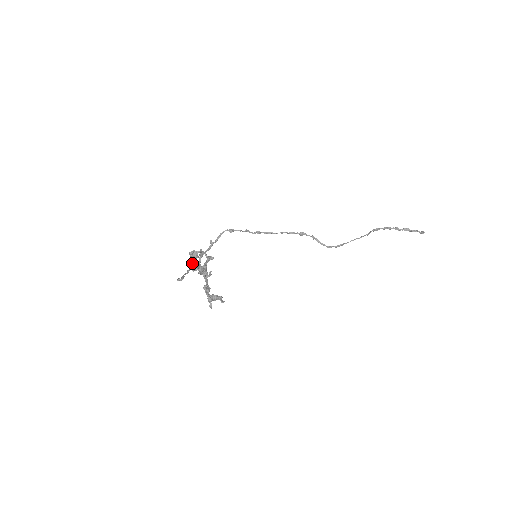
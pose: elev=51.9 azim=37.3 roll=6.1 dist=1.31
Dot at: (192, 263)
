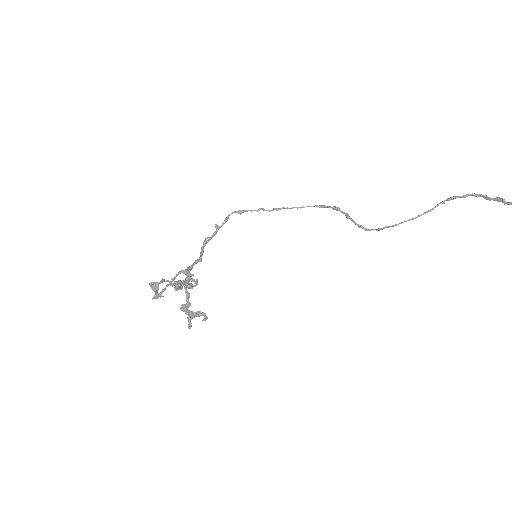
Dot at: (156, 292)
